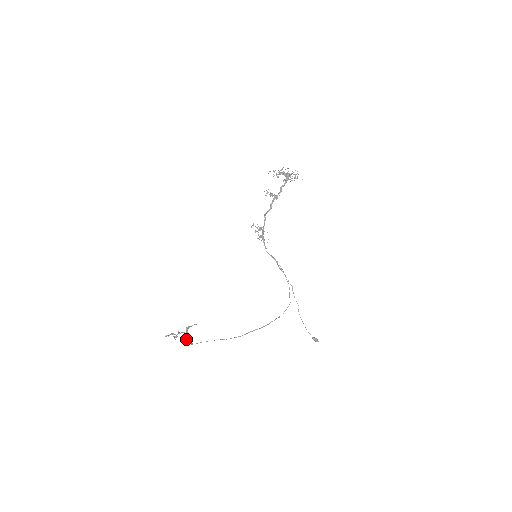
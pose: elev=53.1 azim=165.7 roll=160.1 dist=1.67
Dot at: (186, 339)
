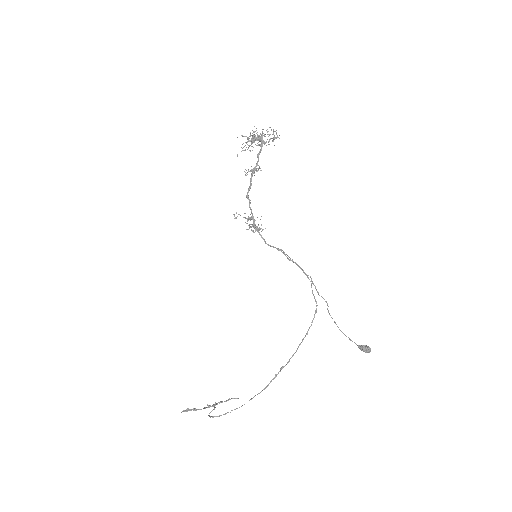
Dot at: (209, 413)
